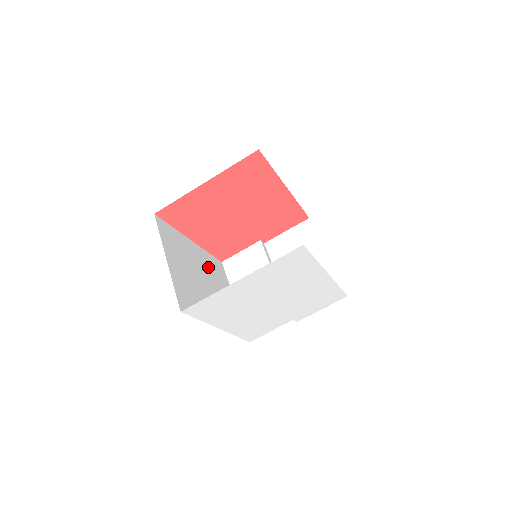
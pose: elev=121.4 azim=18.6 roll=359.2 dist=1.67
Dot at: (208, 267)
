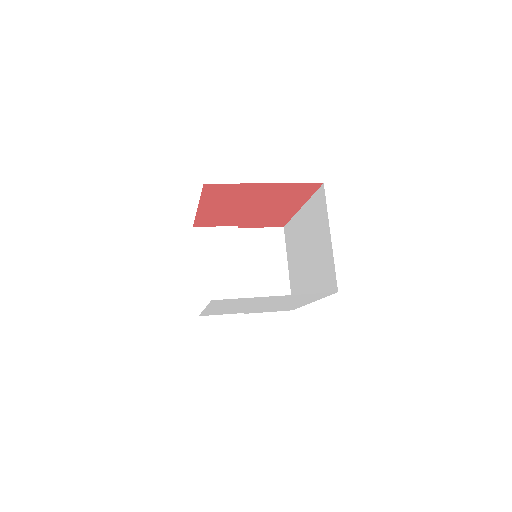
Dot at: occluded
